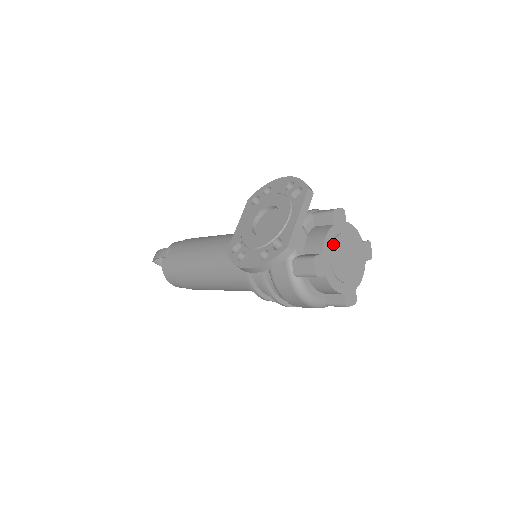
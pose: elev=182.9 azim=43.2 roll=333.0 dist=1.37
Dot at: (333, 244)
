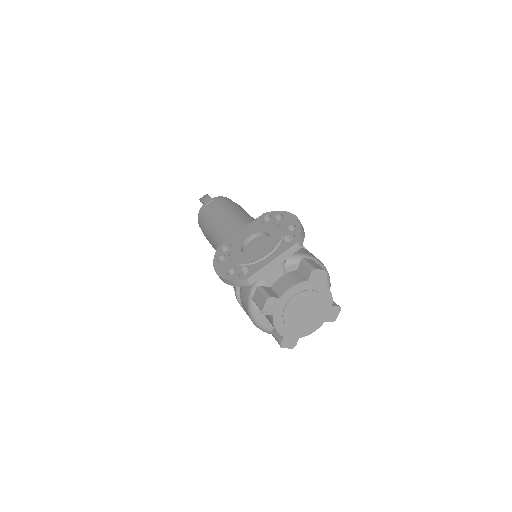
Dot at: (296, 295)
